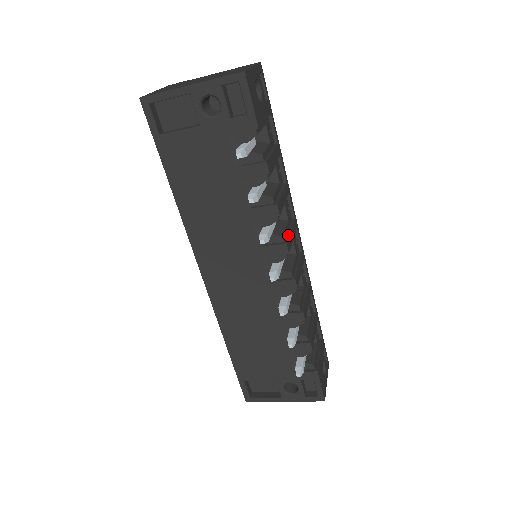
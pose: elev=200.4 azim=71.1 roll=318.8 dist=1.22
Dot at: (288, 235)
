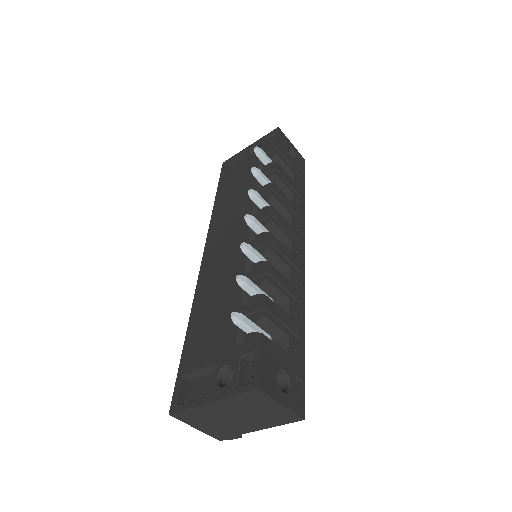
Dot at: (281, 215)
